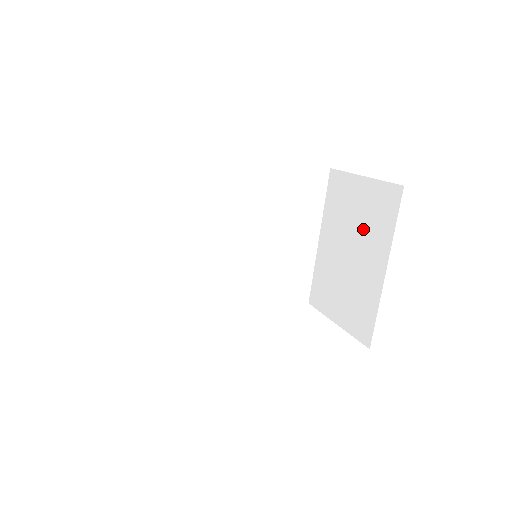
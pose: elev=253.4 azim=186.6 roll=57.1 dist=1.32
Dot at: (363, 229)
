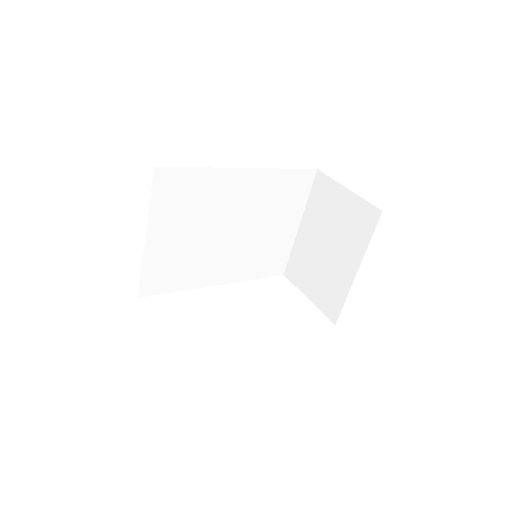
Dot at: (342, 232)
